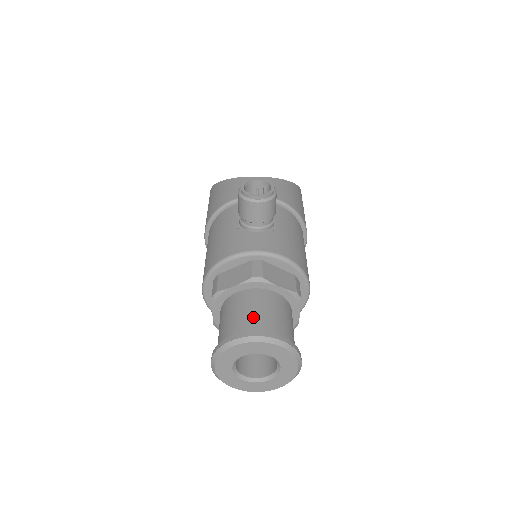
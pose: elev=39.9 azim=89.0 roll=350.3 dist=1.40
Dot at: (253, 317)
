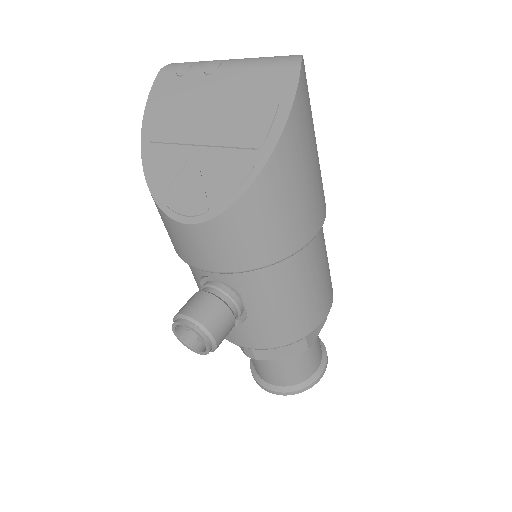
Dot at: (263, 372)
